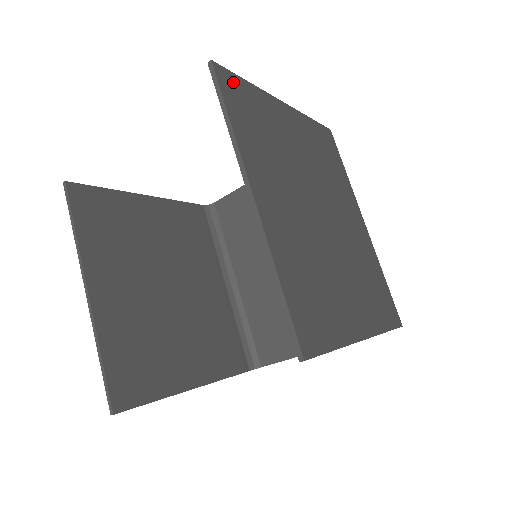
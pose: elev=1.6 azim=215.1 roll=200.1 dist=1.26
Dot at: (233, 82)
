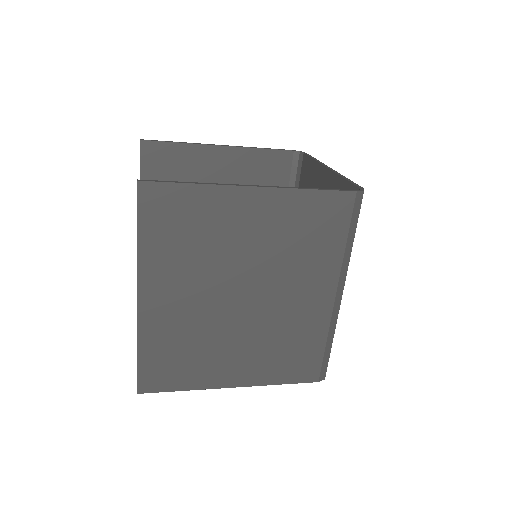
Dot at: (163, 194)
